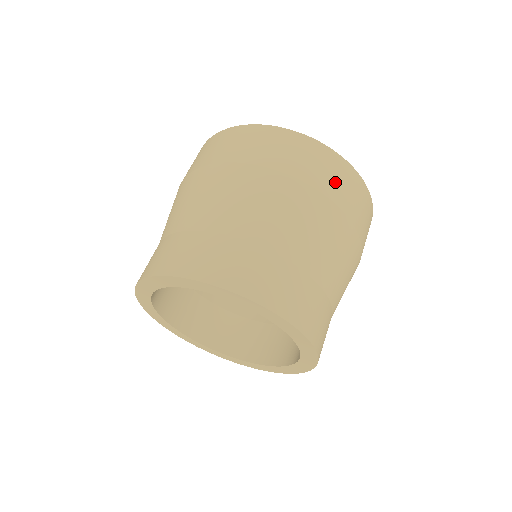
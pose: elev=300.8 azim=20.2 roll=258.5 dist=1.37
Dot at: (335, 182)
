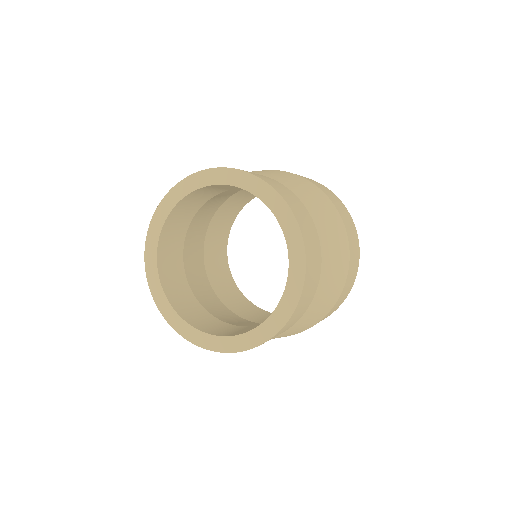
Dot at: (335, 201)
